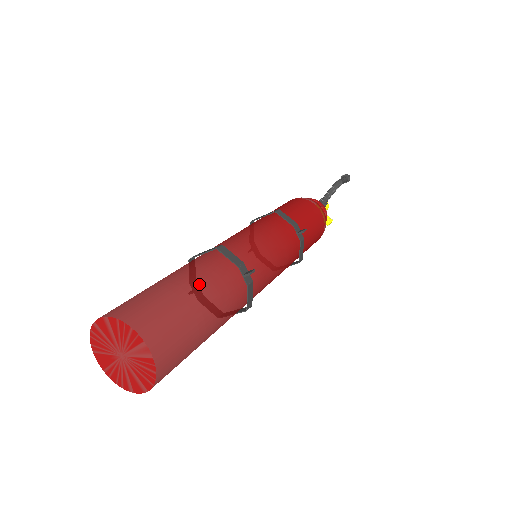
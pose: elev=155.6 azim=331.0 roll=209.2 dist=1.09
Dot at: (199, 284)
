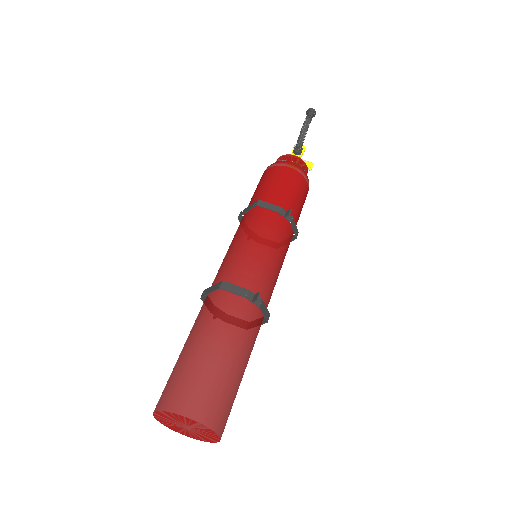
Dot at: (219, 338)
